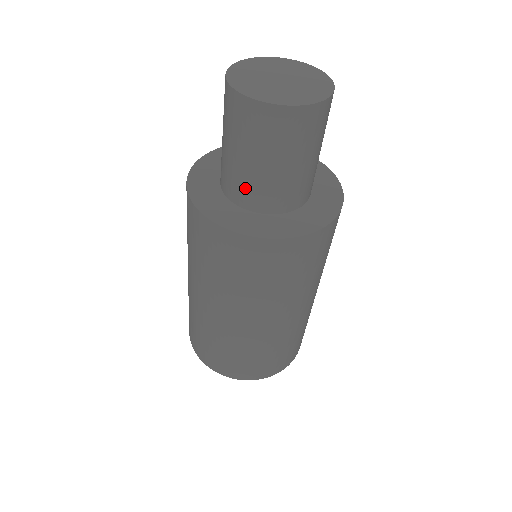
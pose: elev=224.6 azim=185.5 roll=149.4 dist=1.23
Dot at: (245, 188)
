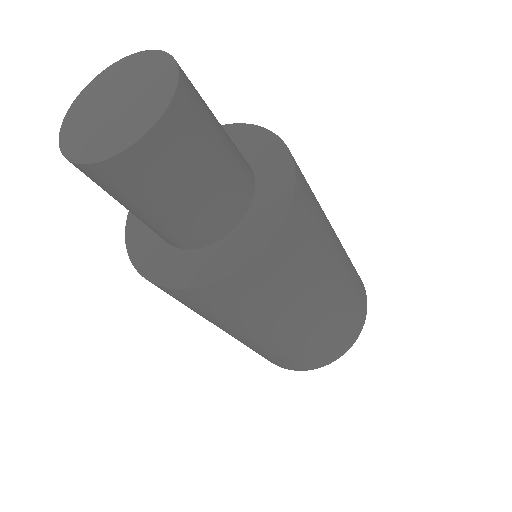
Dot at: (204, 224)
